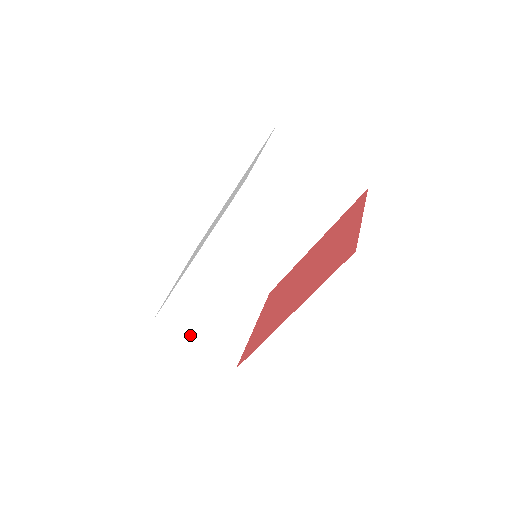
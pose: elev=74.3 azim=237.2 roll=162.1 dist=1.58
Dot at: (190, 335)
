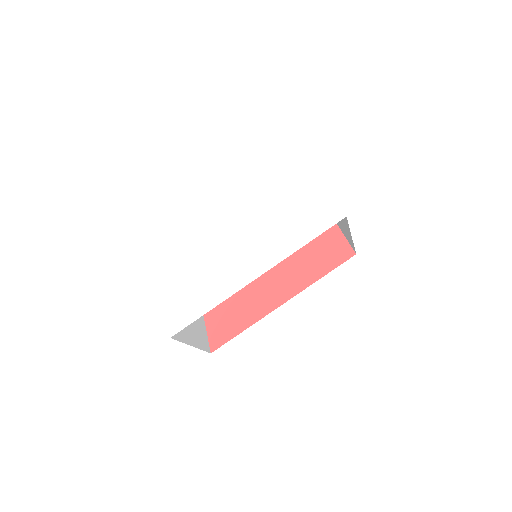
Dot at: (187, 338)
